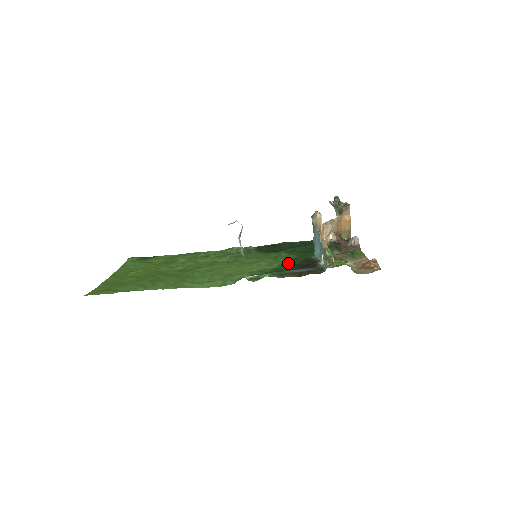
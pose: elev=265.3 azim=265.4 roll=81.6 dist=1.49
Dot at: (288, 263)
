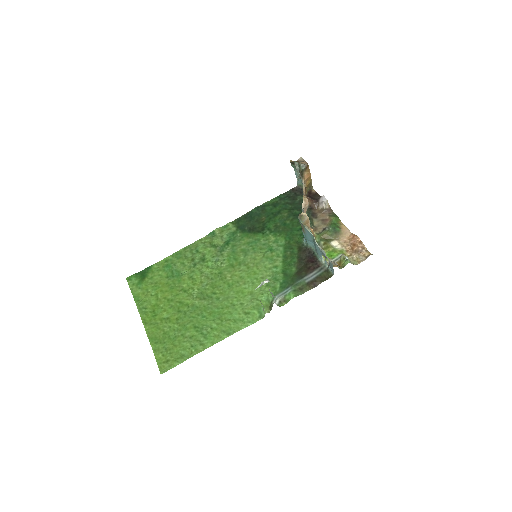
Dot at: (288, 257)
